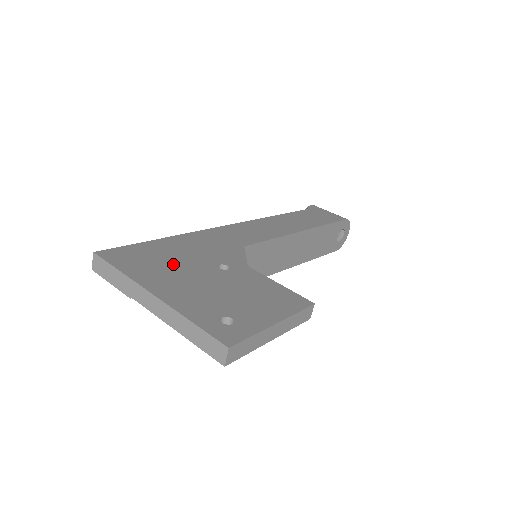
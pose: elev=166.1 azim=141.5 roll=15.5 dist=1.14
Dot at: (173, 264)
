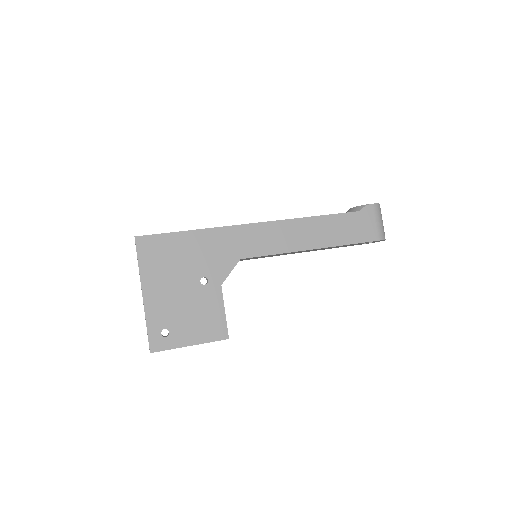
Dot at: (174, 267)
